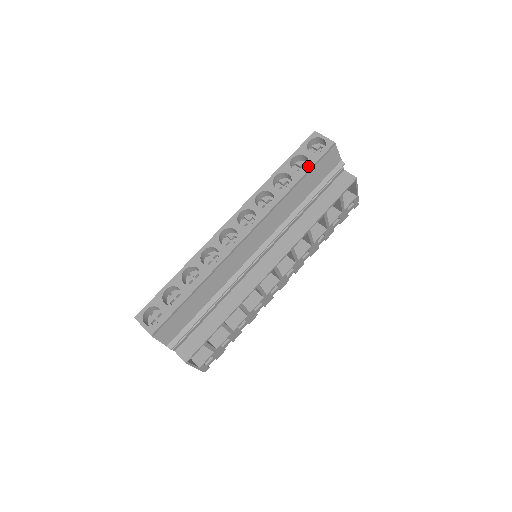
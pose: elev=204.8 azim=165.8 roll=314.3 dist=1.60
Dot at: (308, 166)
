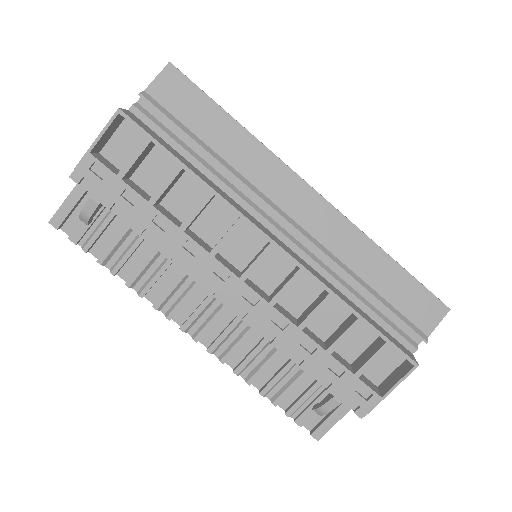
Dot at: occluded
